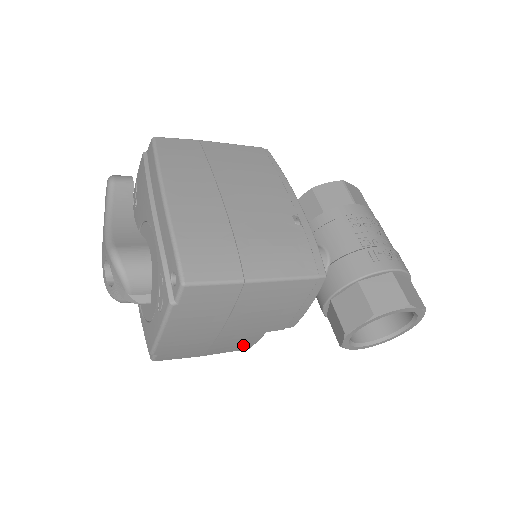
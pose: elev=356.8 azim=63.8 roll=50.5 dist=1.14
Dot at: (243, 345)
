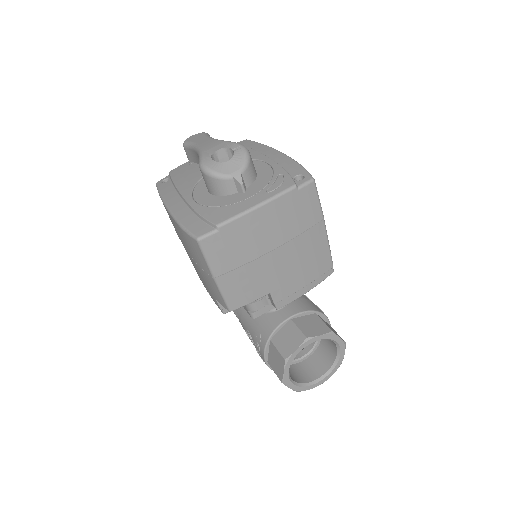
Dot at: (242, 296)
